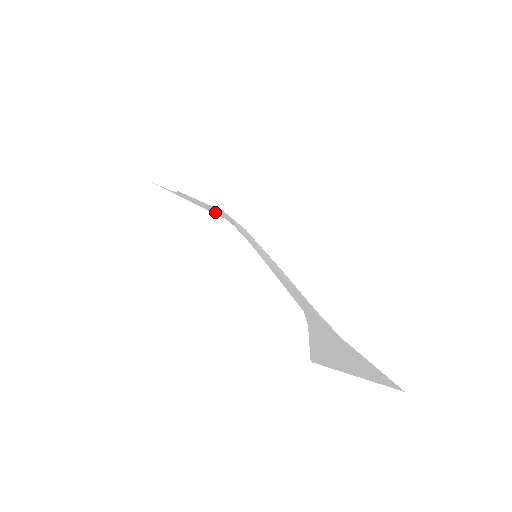
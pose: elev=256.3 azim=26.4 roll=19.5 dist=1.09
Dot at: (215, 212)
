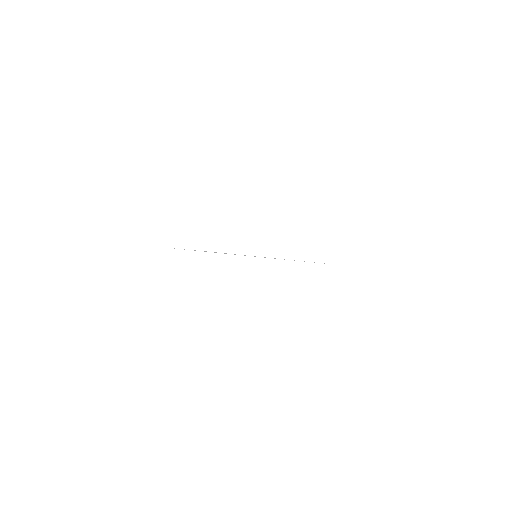
Dot at: occluded
